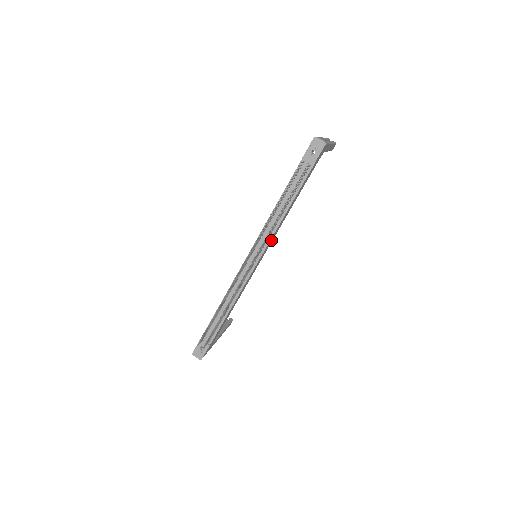
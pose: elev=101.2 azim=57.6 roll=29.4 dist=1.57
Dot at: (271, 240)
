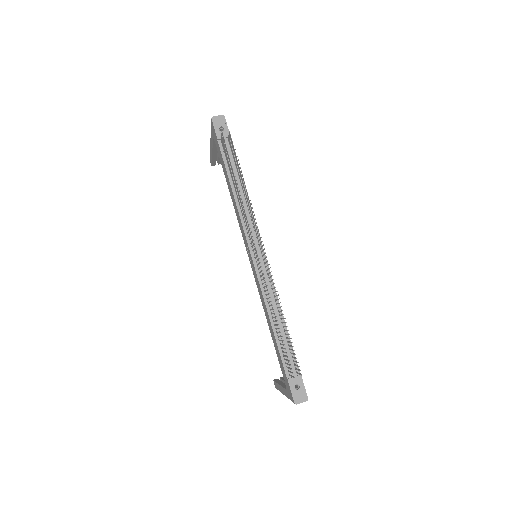
Dot at: occluded
